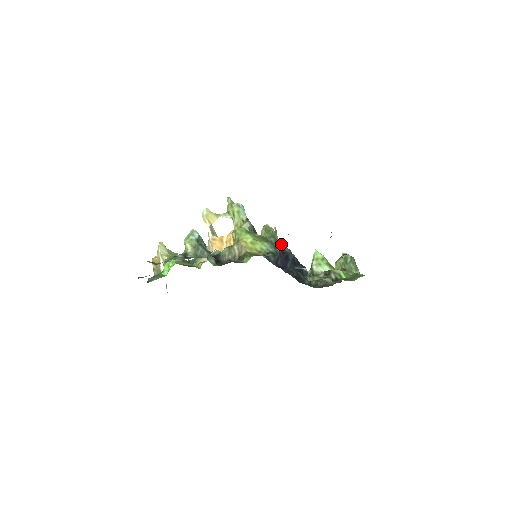
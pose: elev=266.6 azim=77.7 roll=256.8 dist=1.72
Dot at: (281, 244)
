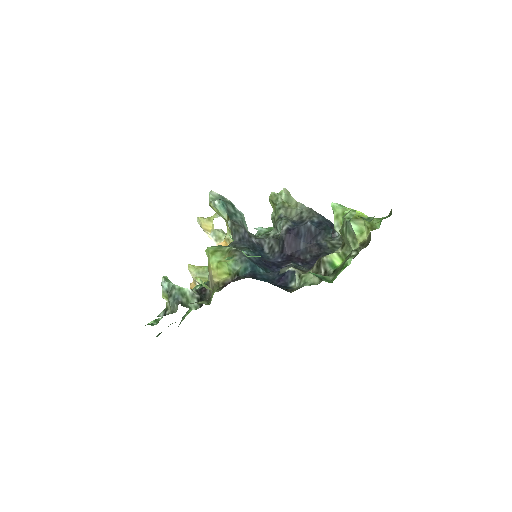
Dot at: (296, 210)
